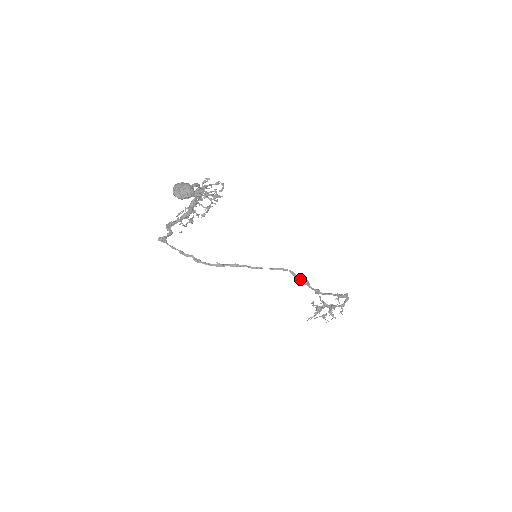
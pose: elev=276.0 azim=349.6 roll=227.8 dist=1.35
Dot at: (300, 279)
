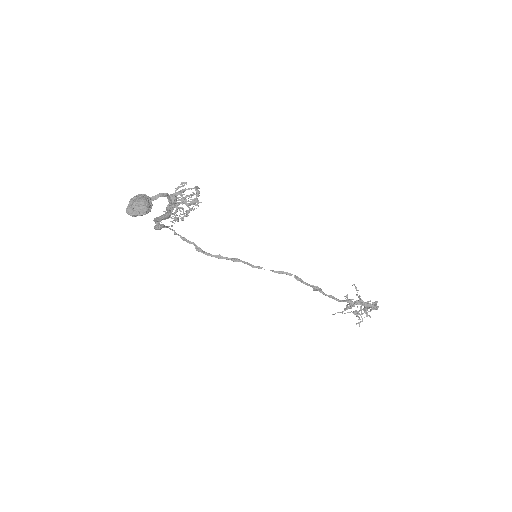
Dot at: (308, 285)
